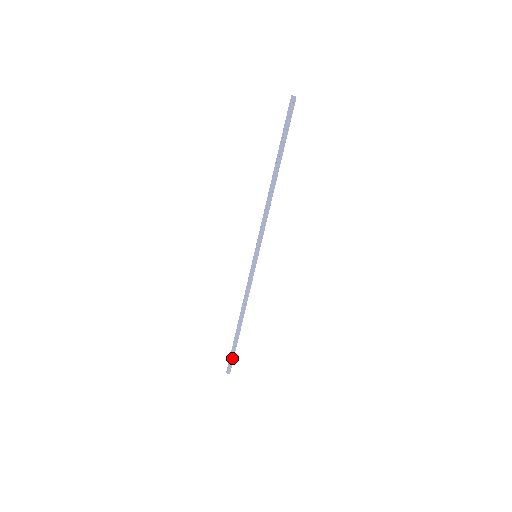
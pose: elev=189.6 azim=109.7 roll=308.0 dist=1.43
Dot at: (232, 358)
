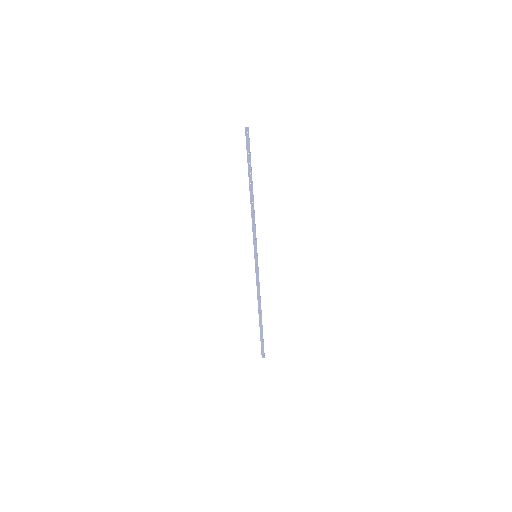
Dot at: (262, 344)
